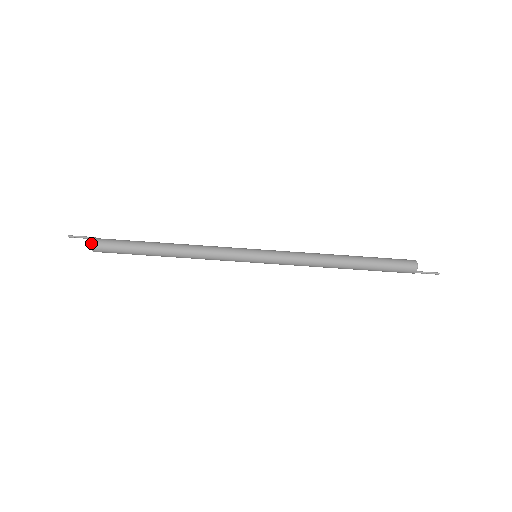
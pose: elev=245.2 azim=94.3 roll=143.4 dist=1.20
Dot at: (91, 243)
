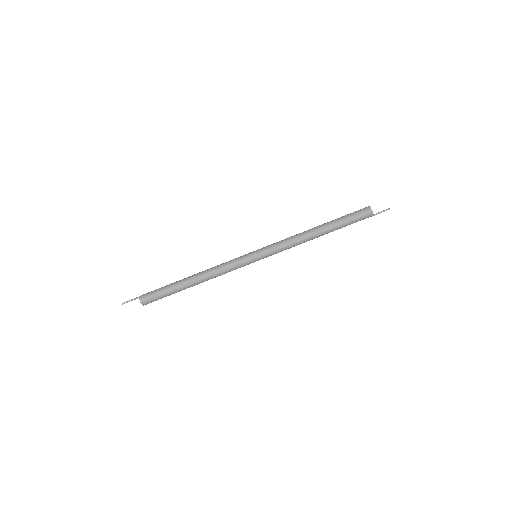
Dot at: (140, 302)
